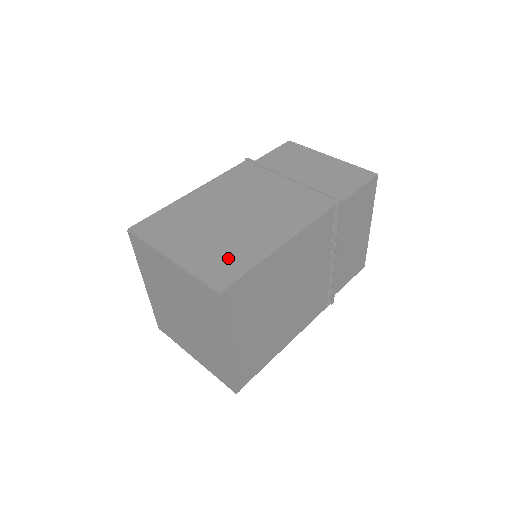
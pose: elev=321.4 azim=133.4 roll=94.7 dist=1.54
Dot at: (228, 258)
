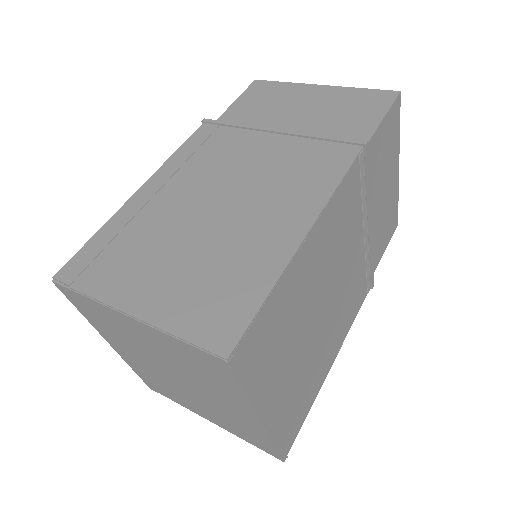
Dot at: (222, 288)
